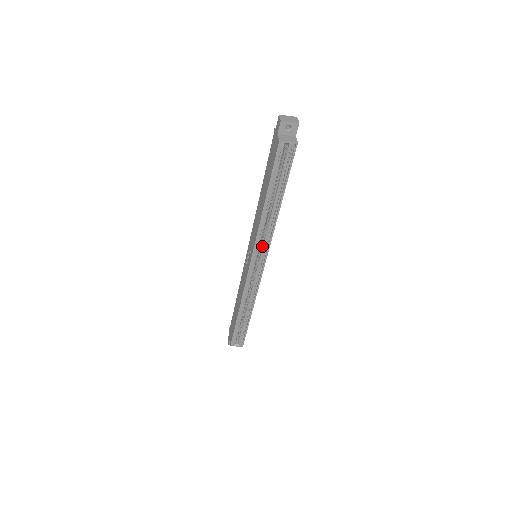
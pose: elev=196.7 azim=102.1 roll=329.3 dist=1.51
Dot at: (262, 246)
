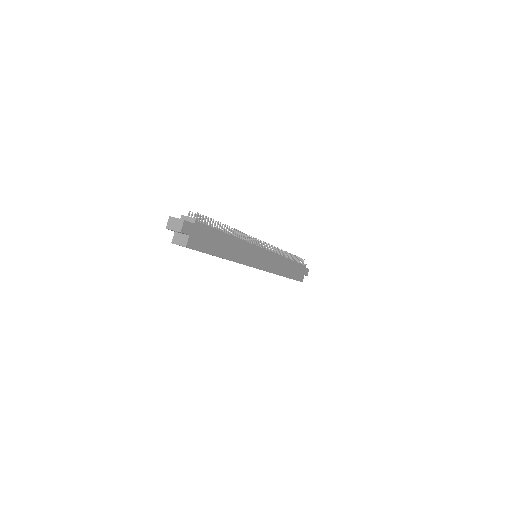
Dot at: occluded
